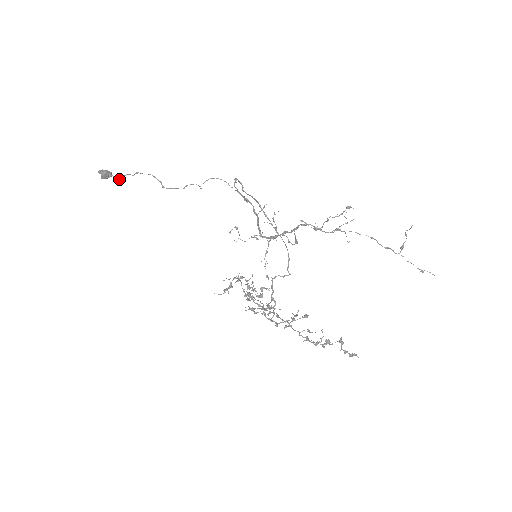
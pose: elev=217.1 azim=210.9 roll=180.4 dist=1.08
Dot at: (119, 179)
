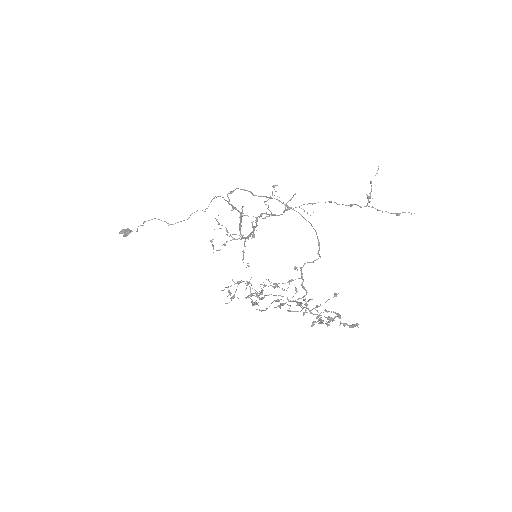
Dot at: occluded
